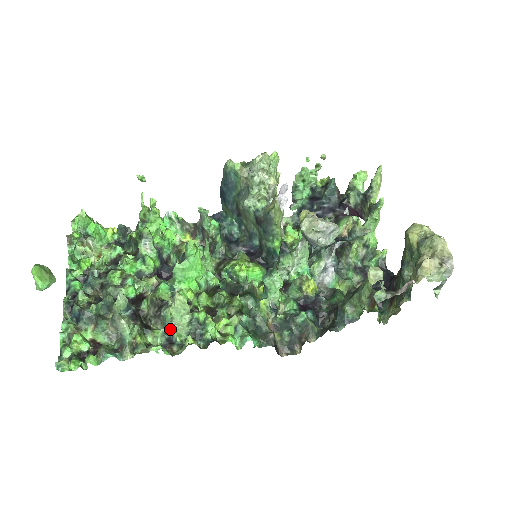
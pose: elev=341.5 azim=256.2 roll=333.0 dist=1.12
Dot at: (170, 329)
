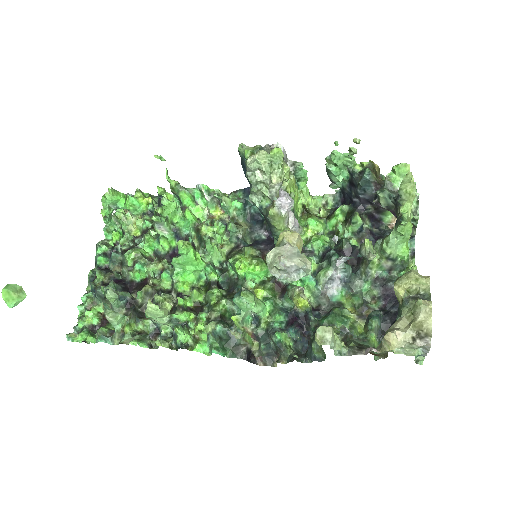
Dot at: (155, 323)
